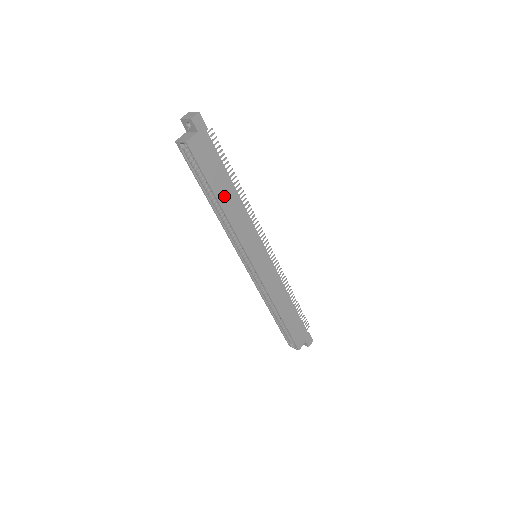
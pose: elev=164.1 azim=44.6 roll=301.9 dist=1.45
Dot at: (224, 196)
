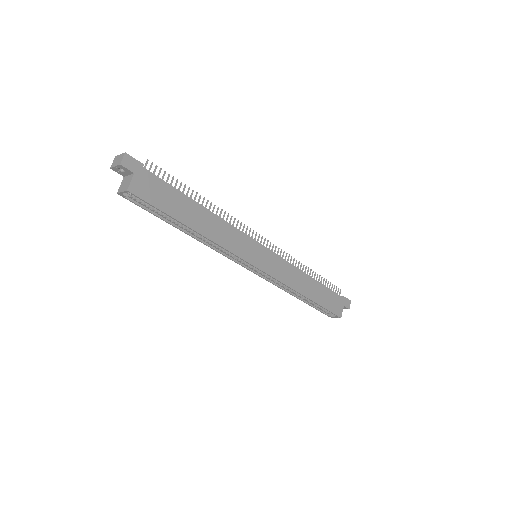
Dot at: (194, 220)
